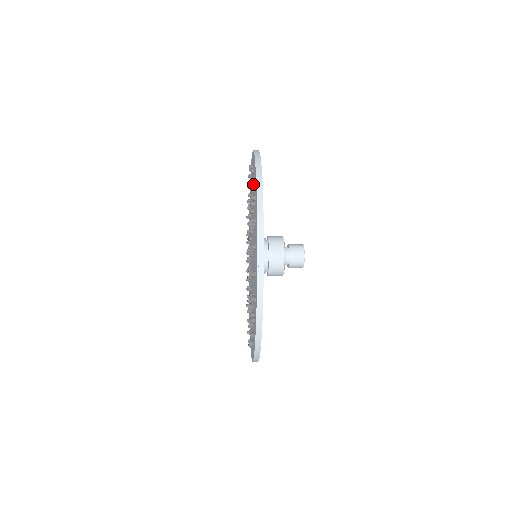
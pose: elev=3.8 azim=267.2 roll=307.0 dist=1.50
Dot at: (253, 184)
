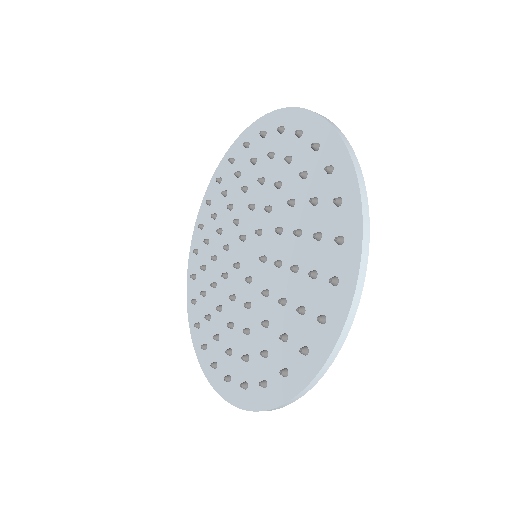
Dot at: (233, 176)
